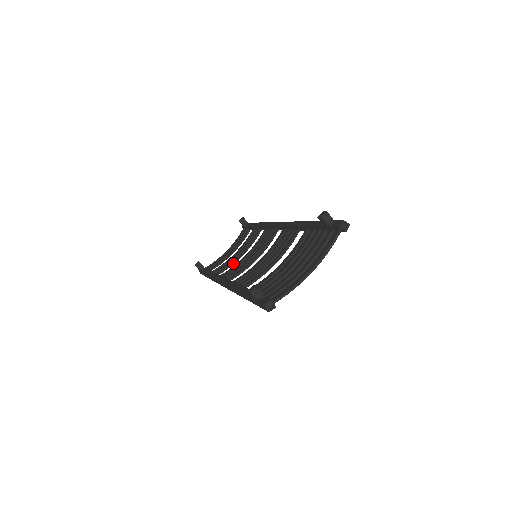
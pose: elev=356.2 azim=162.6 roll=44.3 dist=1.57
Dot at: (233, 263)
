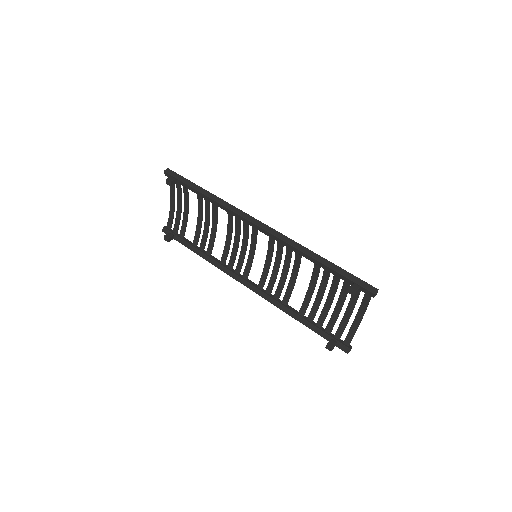
Dot at: (214, 239)
